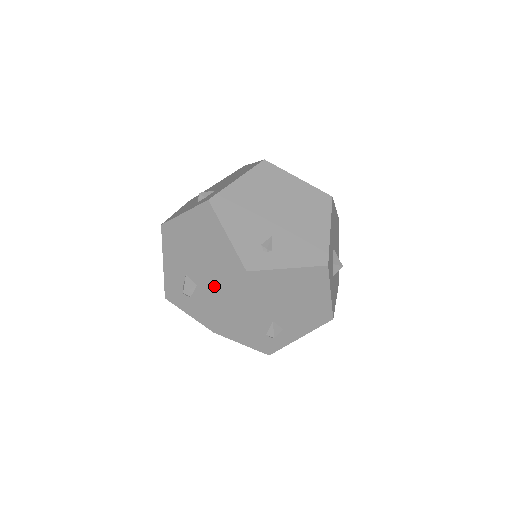
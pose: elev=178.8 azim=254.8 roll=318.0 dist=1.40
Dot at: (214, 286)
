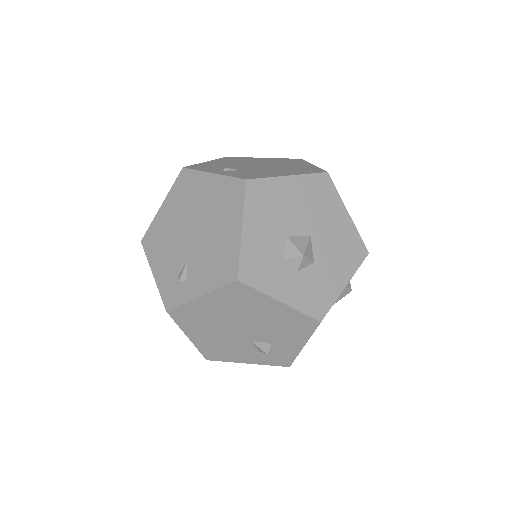
Dot at: occluded
